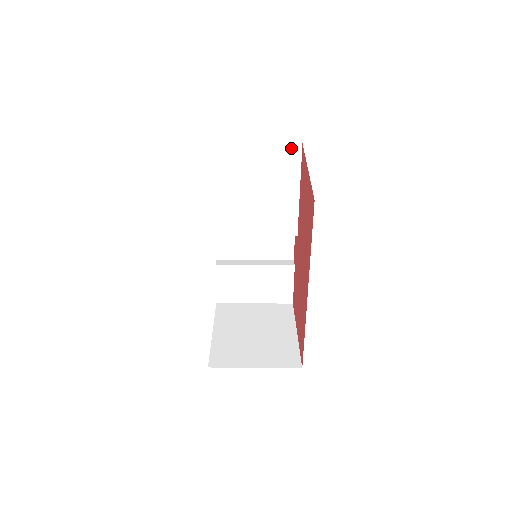
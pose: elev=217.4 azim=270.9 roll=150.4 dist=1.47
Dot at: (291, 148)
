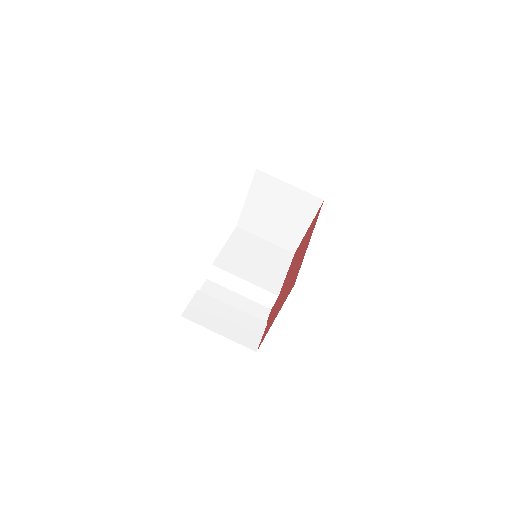
Dot at: (287, 252)
